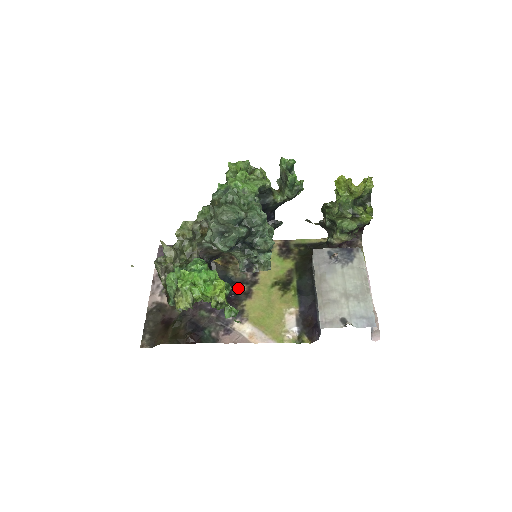
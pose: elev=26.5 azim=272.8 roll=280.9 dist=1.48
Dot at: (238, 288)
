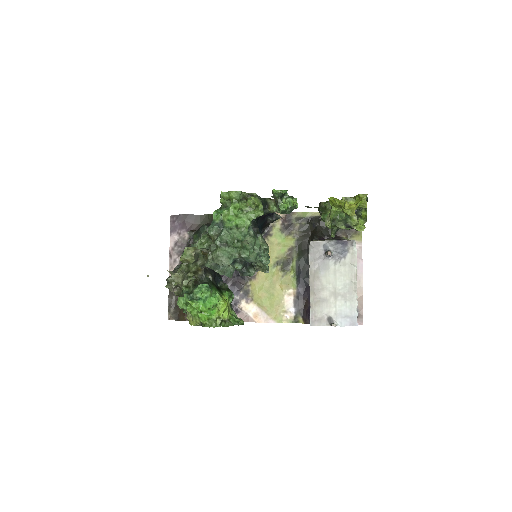
Dot at: occluded
